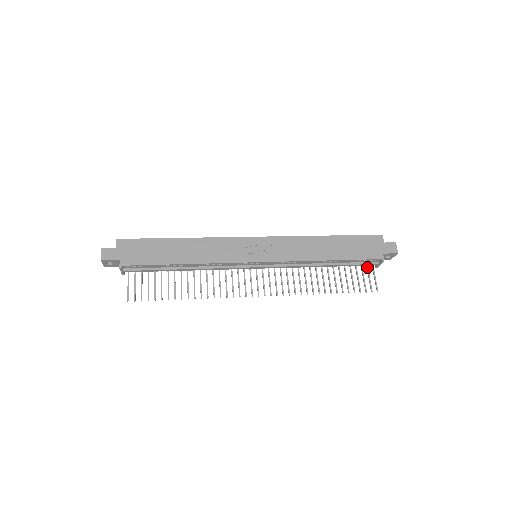
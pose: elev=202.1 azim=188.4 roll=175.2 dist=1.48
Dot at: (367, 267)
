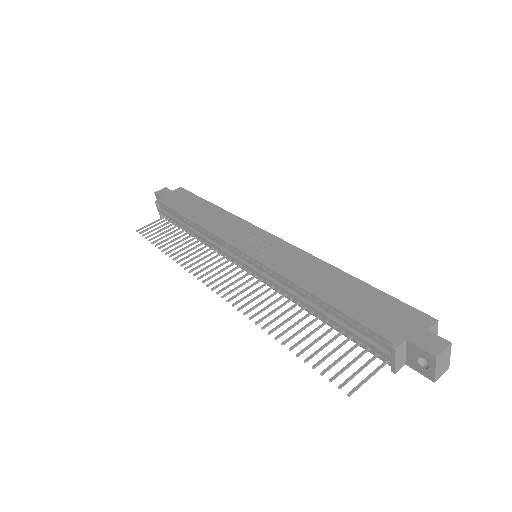
Dot at: (373, 356)
